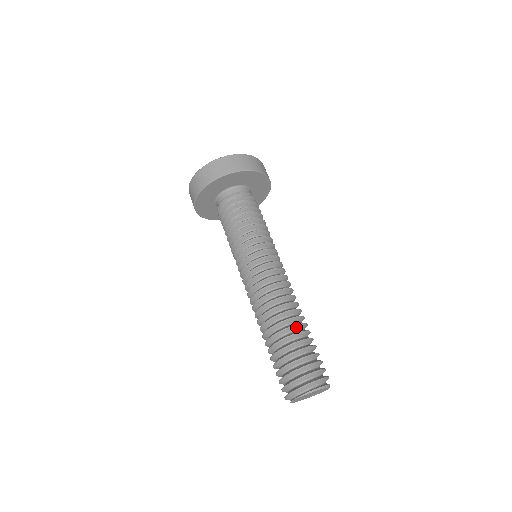
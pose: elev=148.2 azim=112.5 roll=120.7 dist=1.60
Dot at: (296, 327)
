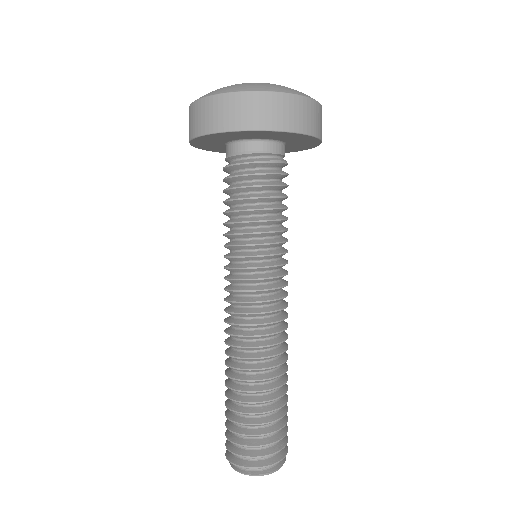
Dot at: (263, 392)
